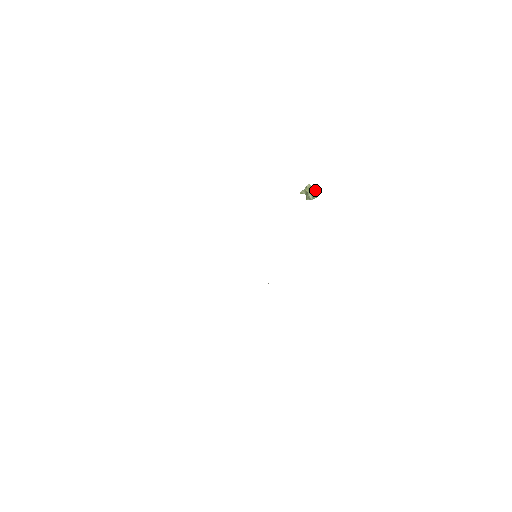
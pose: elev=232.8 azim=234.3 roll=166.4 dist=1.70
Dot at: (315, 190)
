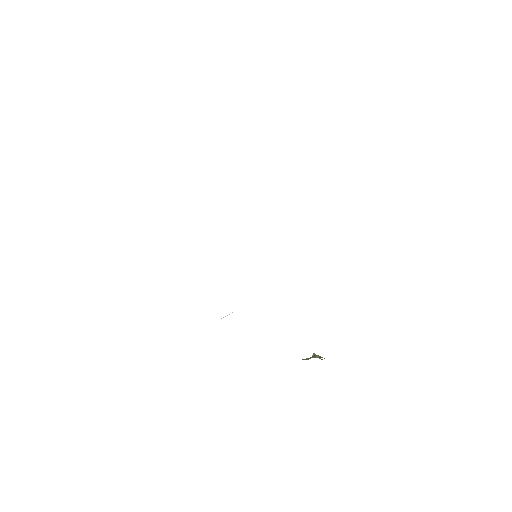
Dot at: occluded
